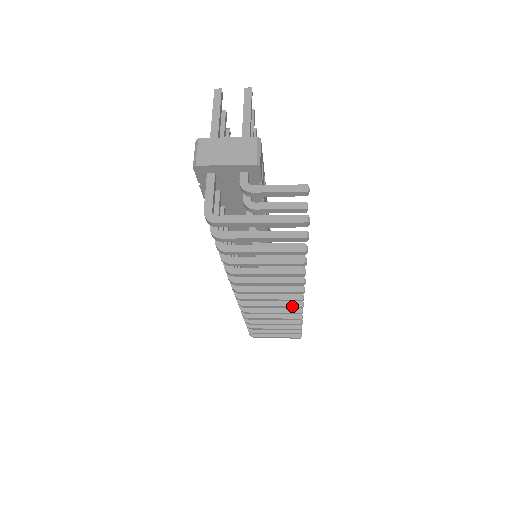
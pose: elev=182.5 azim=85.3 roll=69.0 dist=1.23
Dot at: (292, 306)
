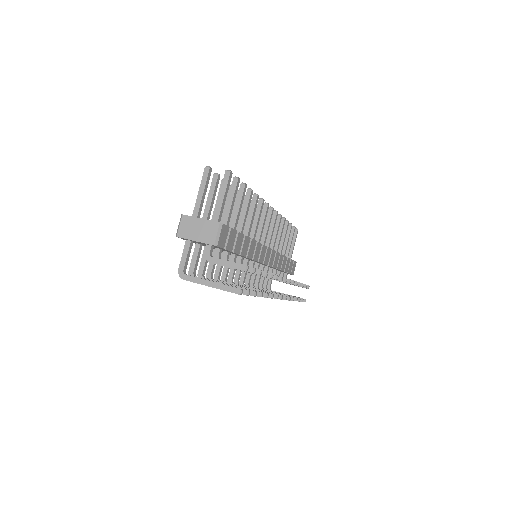
Dot at: occluded
